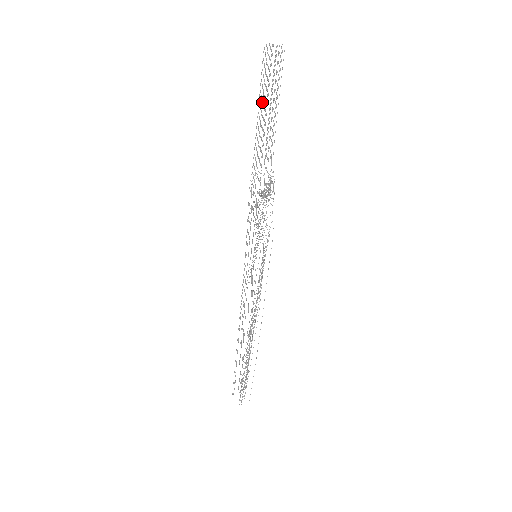
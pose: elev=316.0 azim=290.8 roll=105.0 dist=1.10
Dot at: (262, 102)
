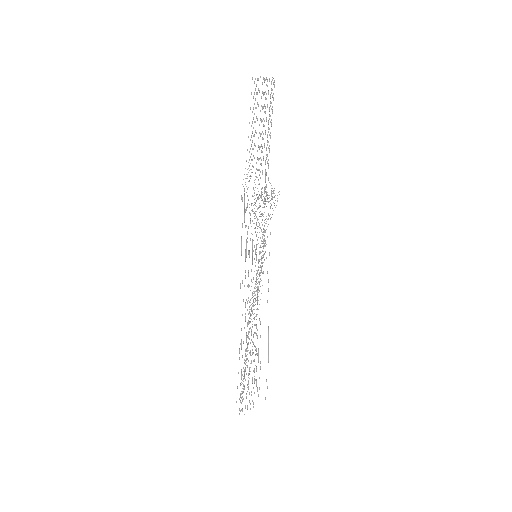
Dot at: (253, 118)
